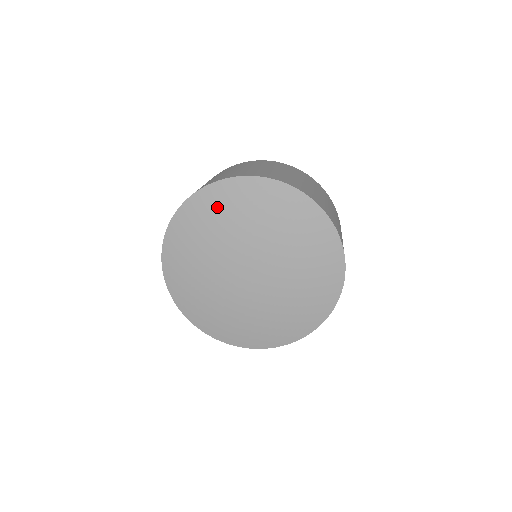
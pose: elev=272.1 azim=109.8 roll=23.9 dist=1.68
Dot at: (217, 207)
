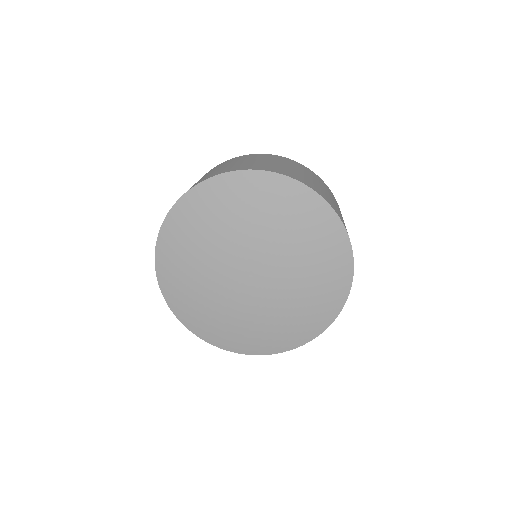
Dot at: (219, 202)
